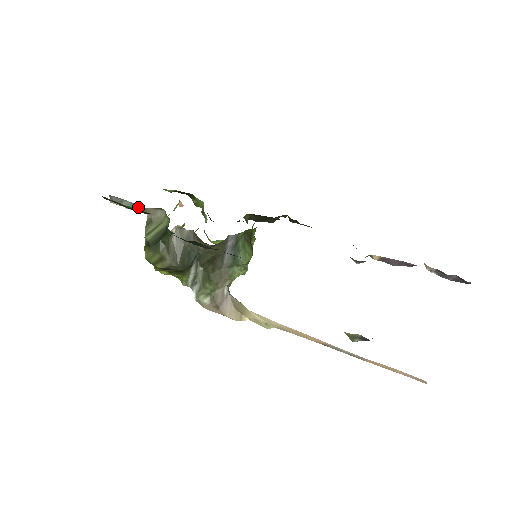
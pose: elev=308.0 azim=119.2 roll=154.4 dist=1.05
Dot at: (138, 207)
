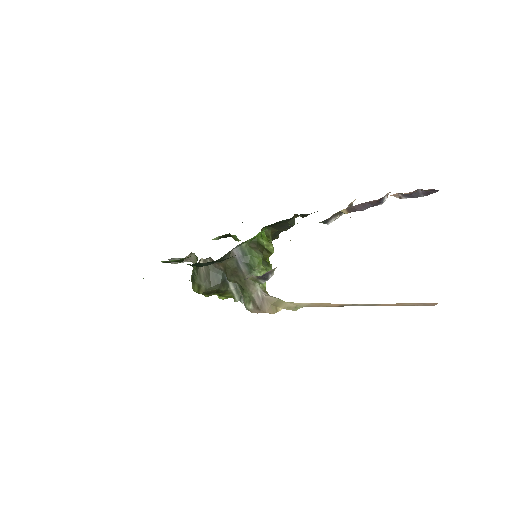
Dot at: occluded
